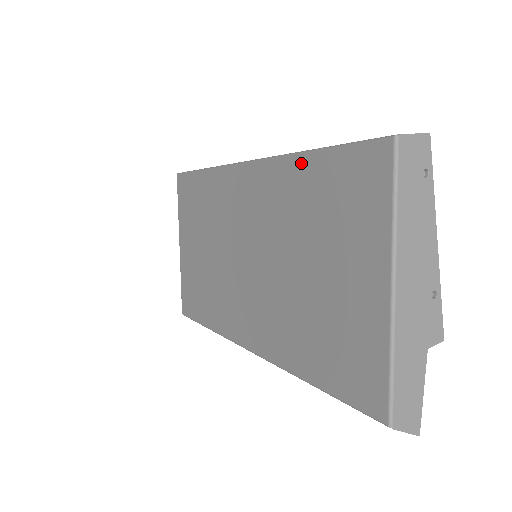
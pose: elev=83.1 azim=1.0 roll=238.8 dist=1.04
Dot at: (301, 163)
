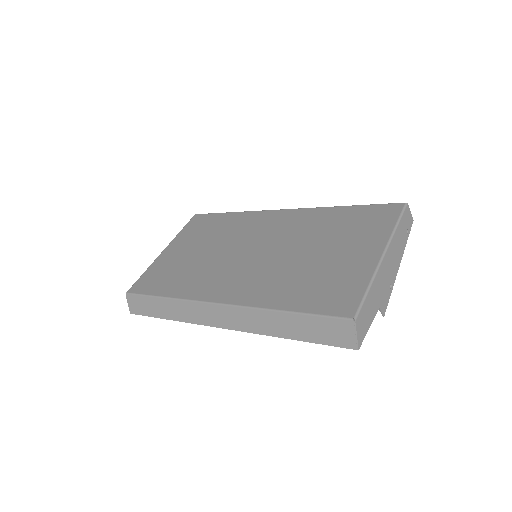
Dot at: (334, 210)
